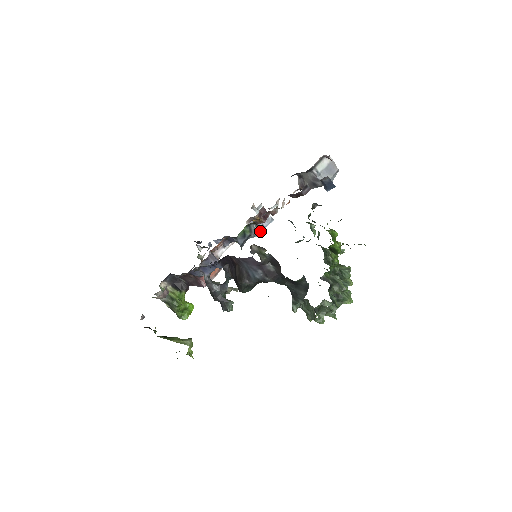
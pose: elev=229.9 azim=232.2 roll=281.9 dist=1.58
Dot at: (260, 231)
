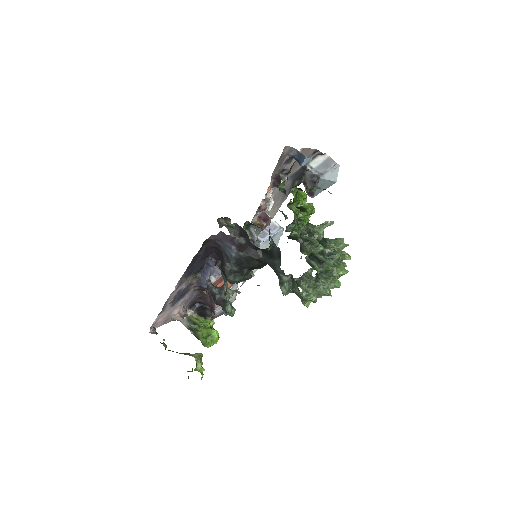
Dot at: (260, 232)
